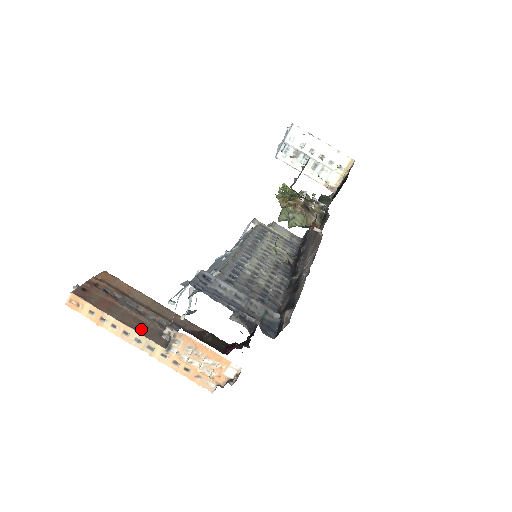
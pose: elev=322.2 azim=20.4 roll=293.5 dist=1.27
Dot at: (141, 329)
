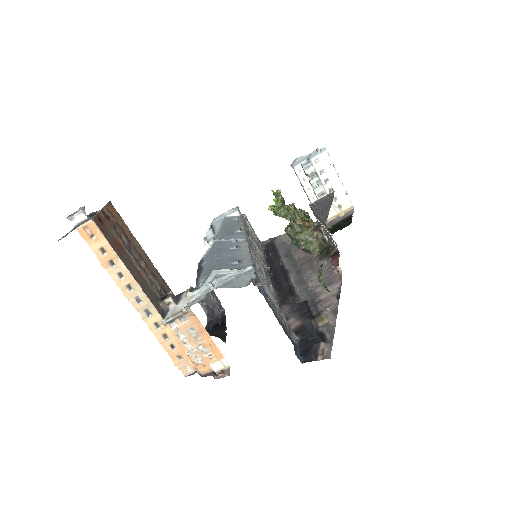
Dot at: (145, 289)
